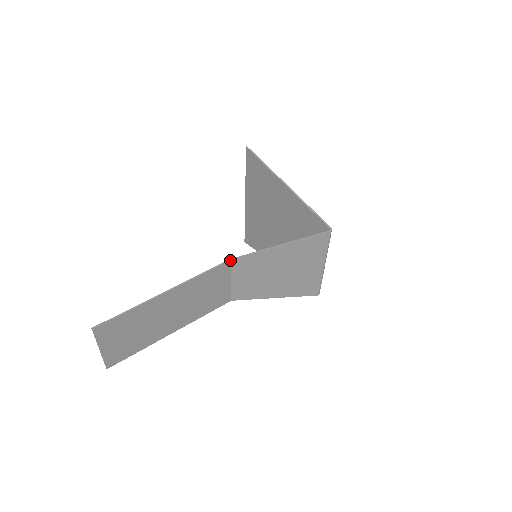
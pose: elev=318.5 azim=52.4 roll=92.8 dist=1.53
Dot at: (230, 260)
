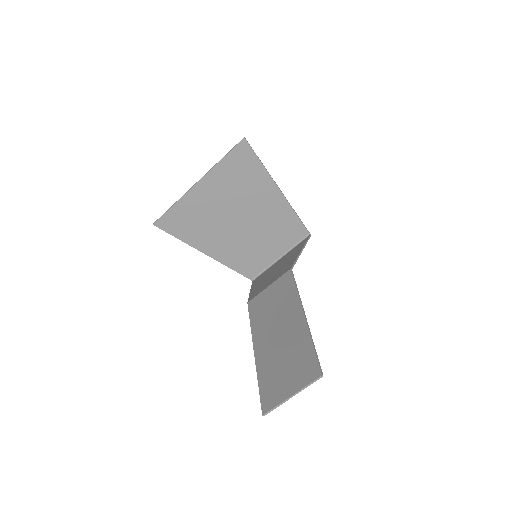
Dot at: occluded
